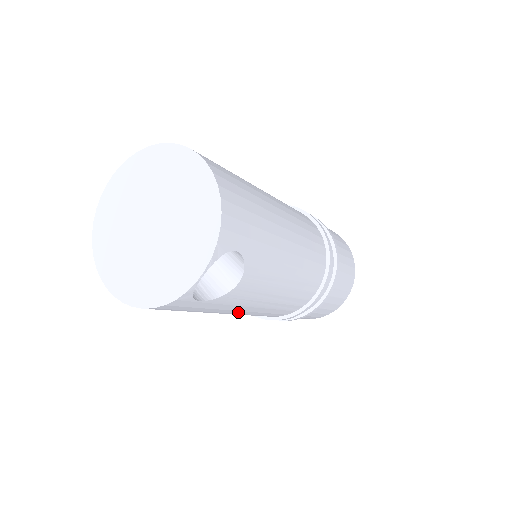
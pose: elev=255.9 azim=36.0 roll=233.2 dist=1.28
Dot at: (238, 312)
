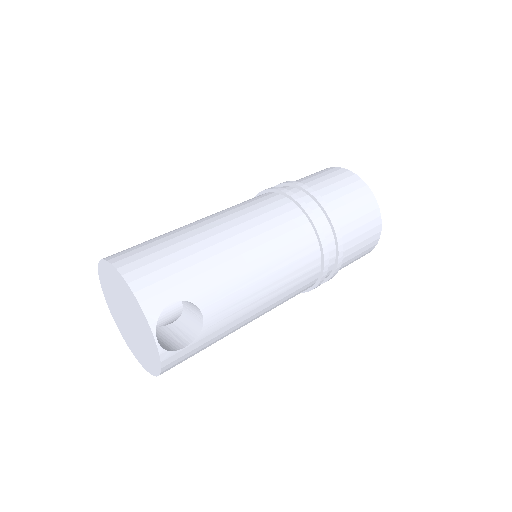
Dot at: (252, 317)
